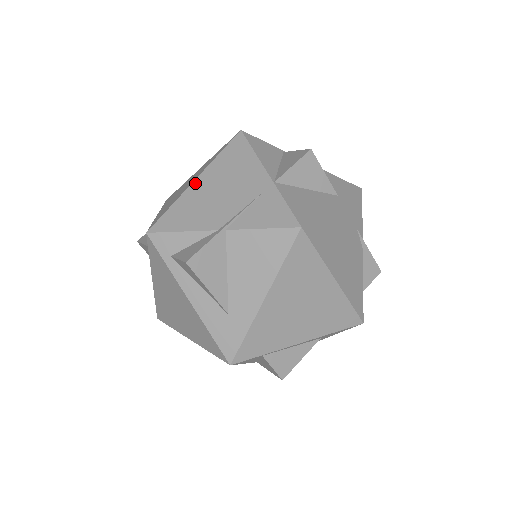
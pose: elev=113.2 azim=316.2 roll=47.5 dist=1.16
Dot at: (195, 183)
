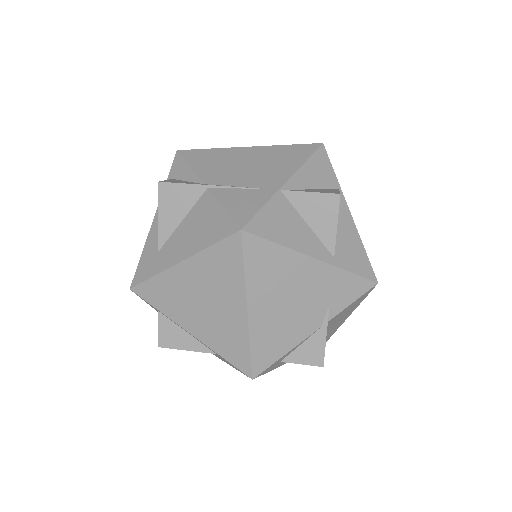
Dot at: (244, 148)
